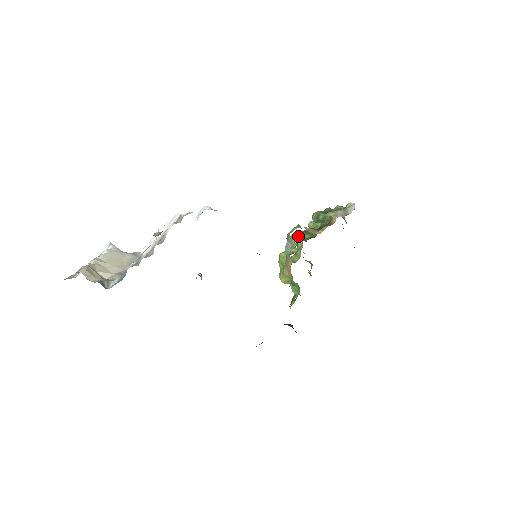
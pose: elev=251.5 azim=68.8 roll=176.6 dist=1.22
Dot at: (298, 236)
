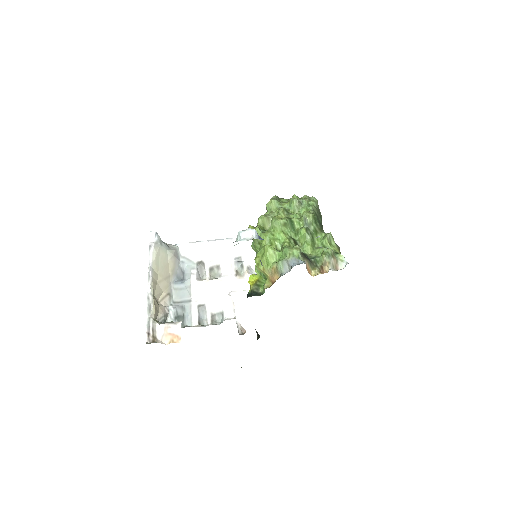
Dot at: (286, 228)
